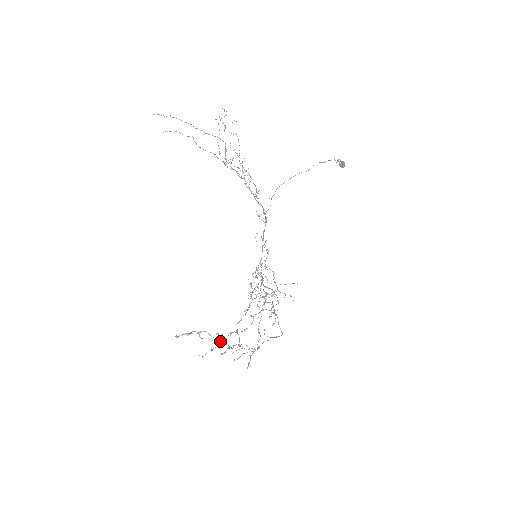
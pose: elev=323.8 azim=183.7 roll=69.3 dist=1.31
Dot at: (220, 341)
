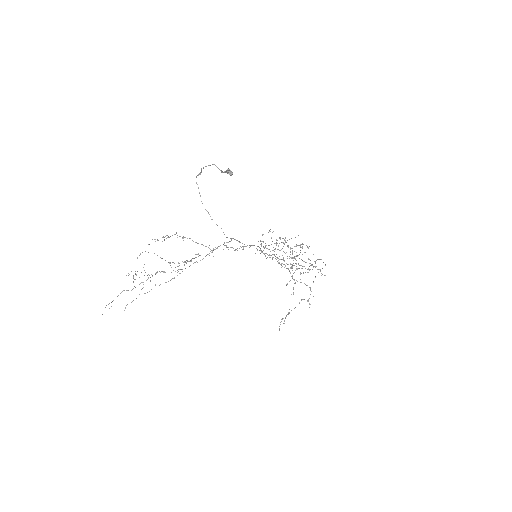
Dot at: occluded
